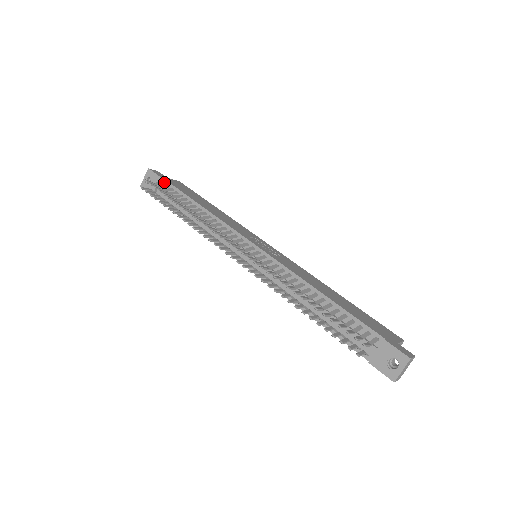
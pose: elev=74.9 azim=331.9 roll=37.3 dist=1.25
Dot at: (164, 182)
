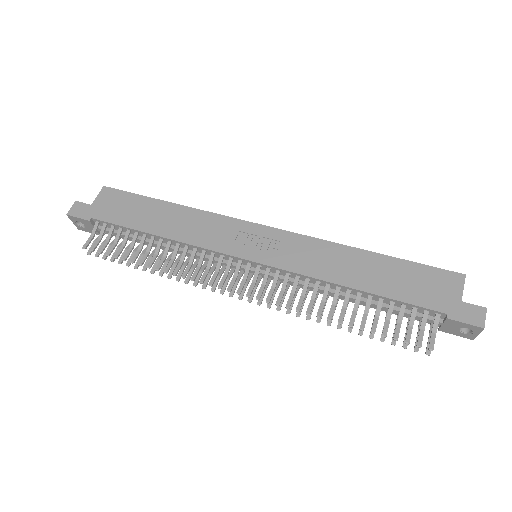
Dot at: (97, 222)
